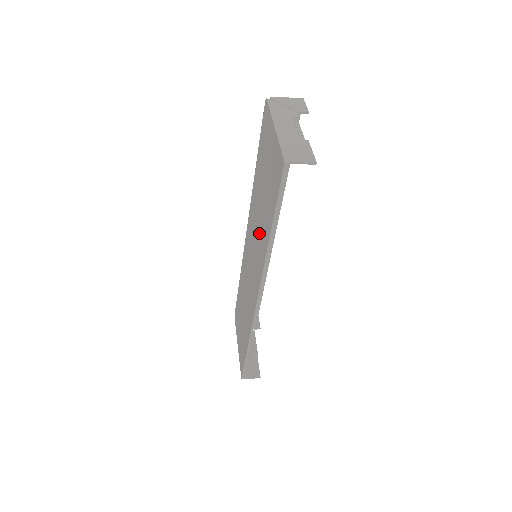
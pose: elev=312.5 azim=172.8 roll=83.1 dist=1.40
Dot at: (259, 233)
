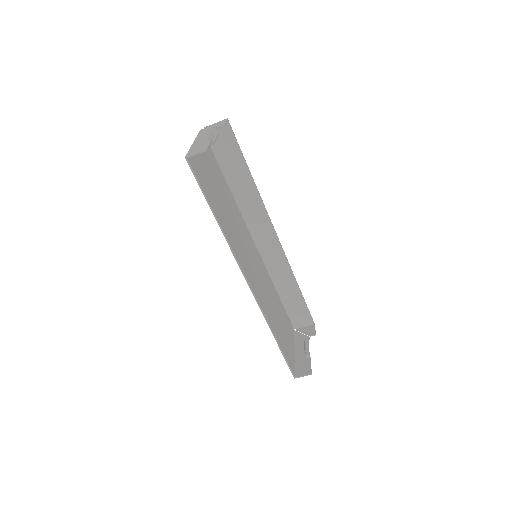
Dot at: (232, 229)
